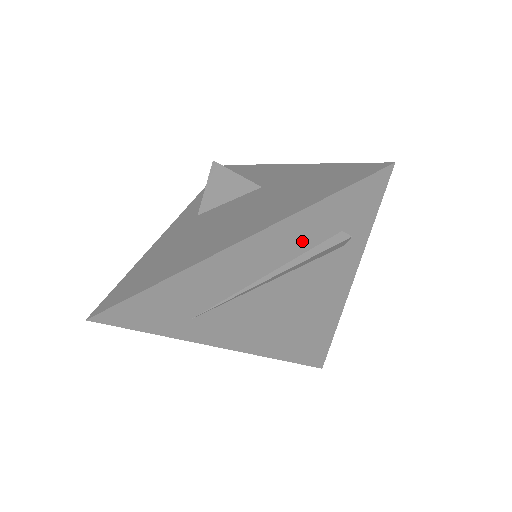
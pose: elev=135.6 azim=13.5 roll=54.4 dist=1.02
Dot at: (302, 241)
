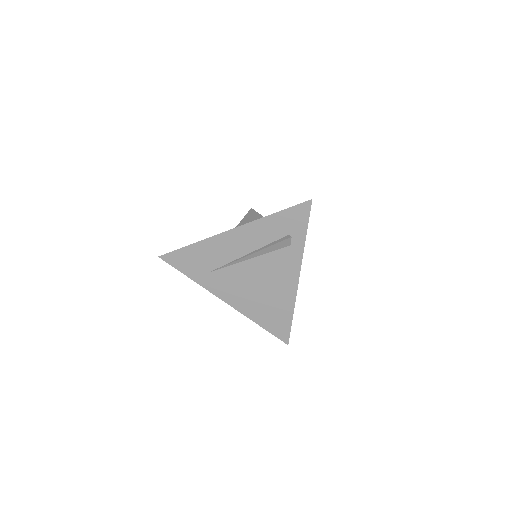
Dot at: (267, 236)
